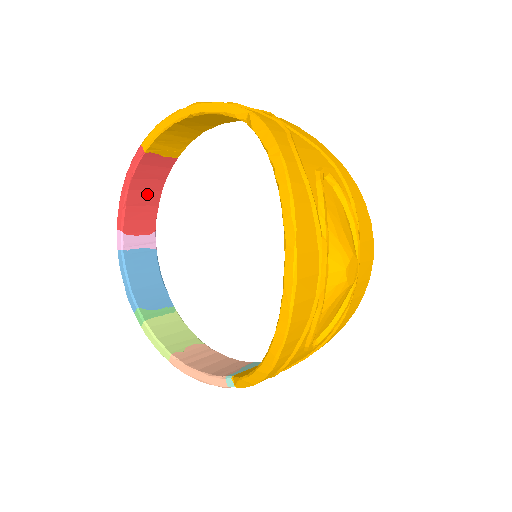
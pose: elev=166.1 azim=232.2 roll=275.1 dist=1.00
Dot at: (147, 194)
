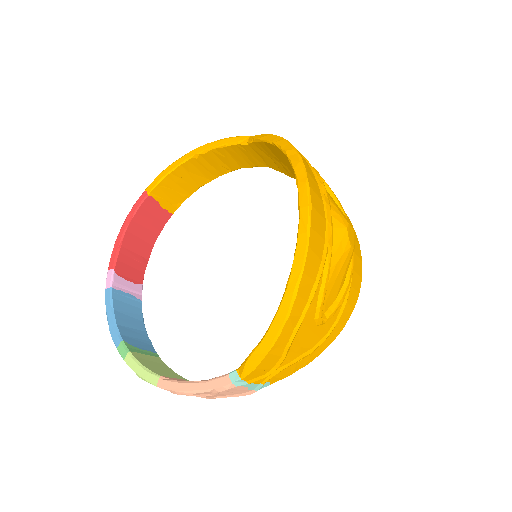
Dot at: (141, 243)
